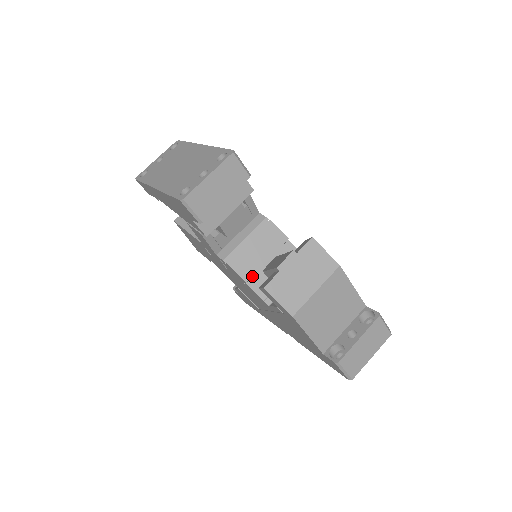
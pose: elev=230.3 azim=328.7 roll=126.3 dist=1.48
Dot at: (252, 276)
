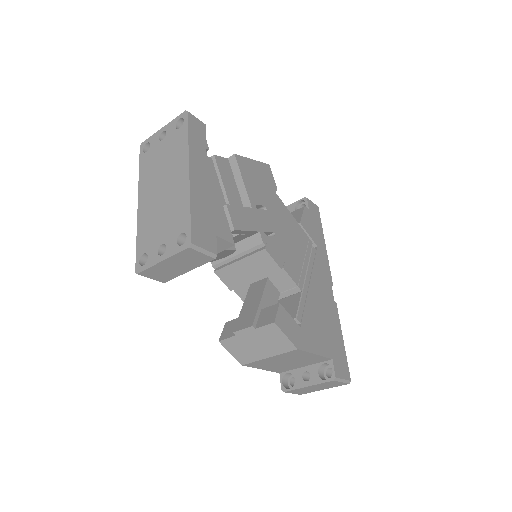
Dot at: (239, 285)
